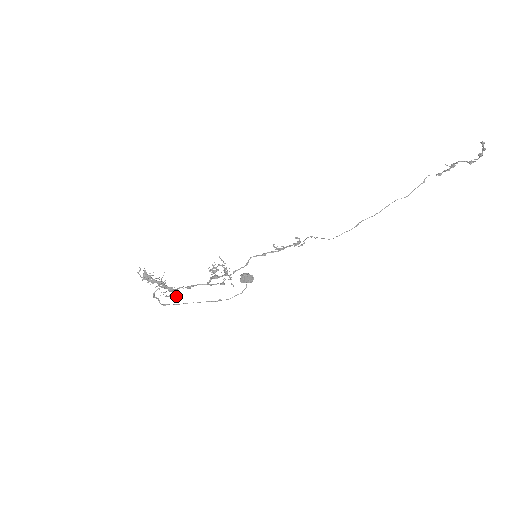
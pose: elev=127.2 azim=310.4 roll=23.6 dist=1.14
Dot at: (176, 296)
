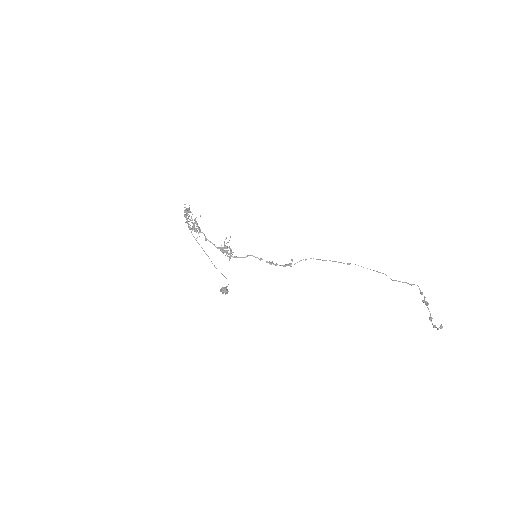
Dot at: (199, 231)
